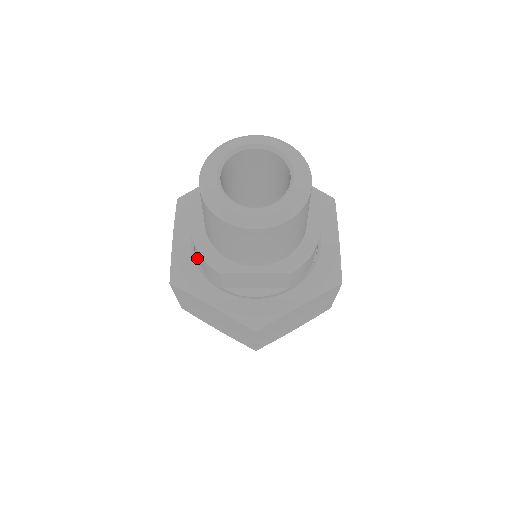
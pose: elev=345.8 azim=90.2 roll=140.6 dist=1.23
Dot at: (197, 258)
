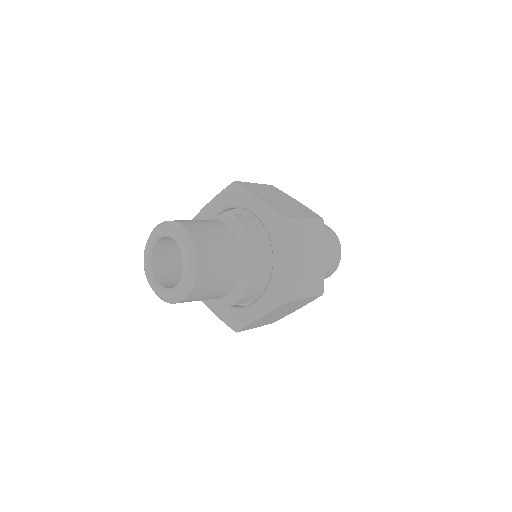
Dot at: occluded
